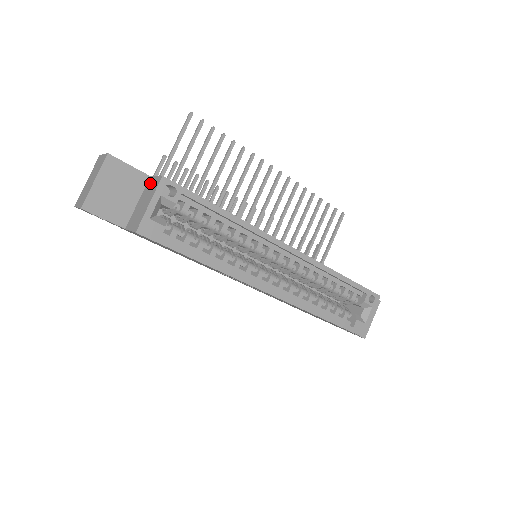
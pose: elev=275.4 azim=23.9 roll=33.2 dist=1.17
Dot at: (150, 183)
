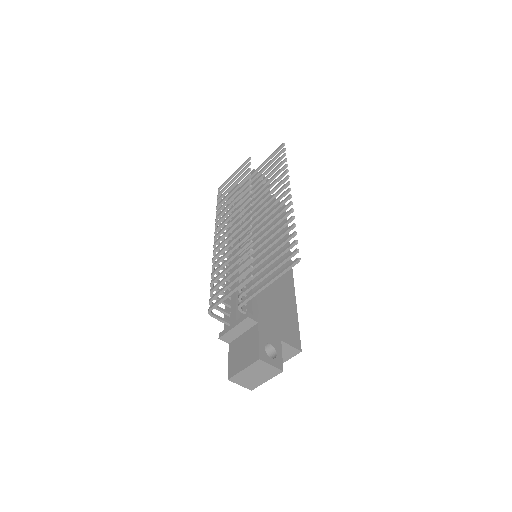
Dot at: (283, 347)
